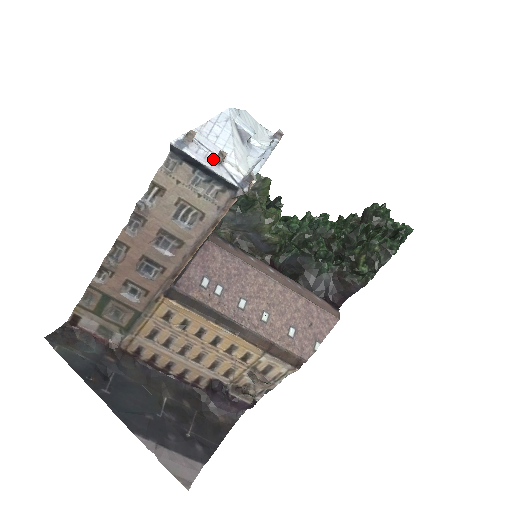
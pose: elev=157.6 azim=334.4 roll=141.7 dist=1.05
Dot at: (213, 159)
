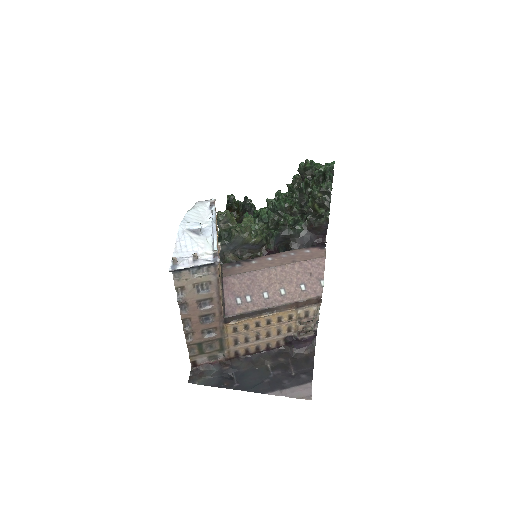
Dot at: (193, 260)
